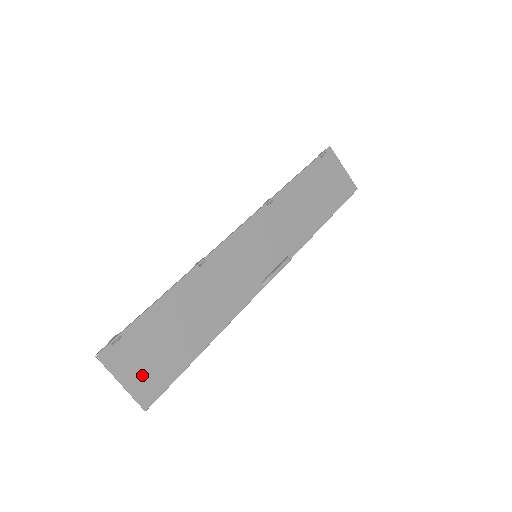
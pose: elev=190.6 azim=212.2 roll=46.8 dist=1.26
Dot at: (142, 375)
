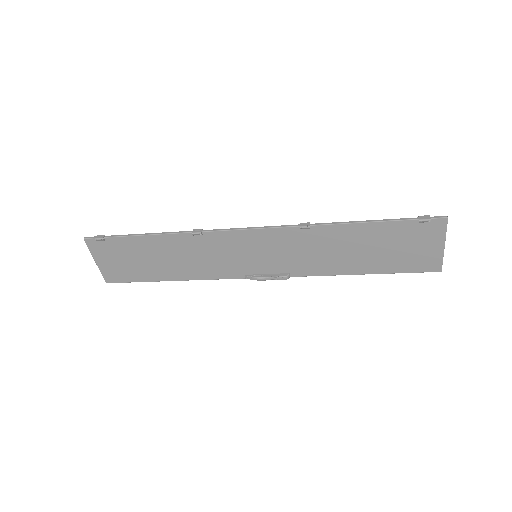
Dot at: (112, 266)
